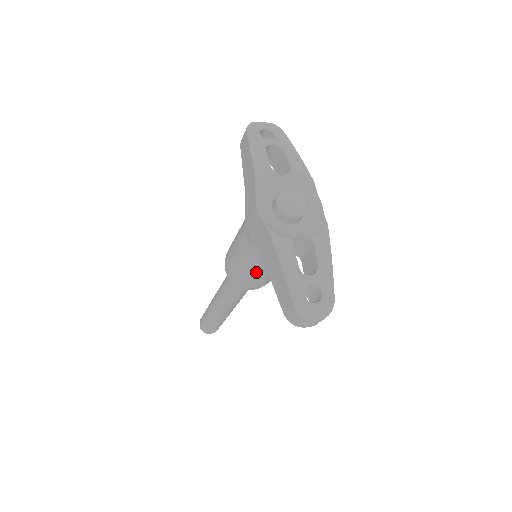
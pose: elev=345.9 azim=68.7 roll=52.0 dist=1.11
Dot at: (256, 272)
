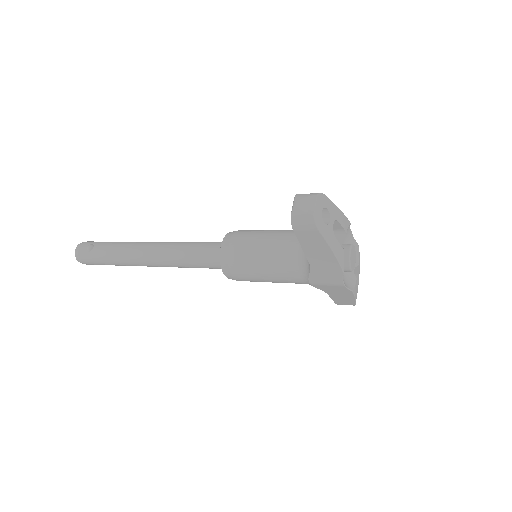
Dot at: occluded
